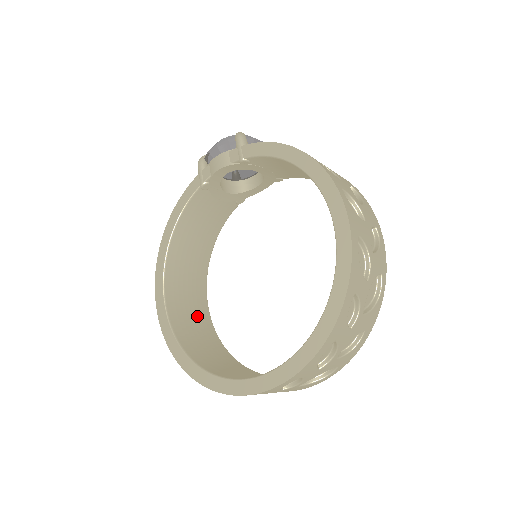
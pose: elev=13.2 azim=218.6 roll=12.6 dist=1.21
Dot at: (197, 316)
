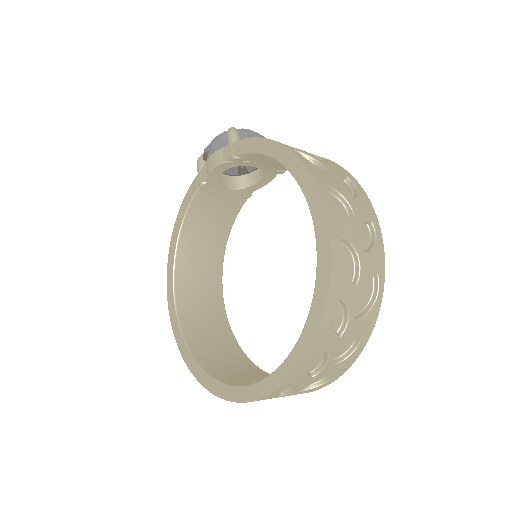
Dot at: (210, 315)
